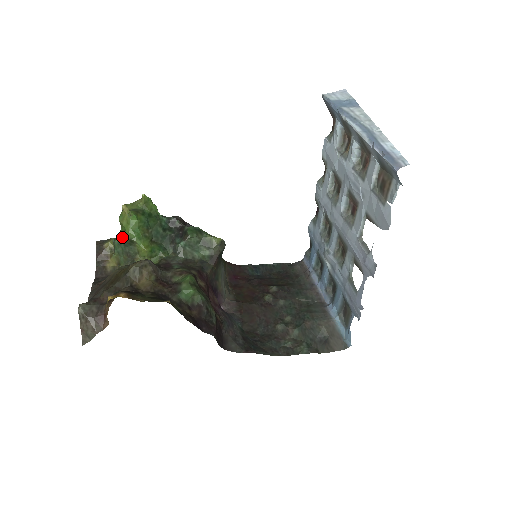
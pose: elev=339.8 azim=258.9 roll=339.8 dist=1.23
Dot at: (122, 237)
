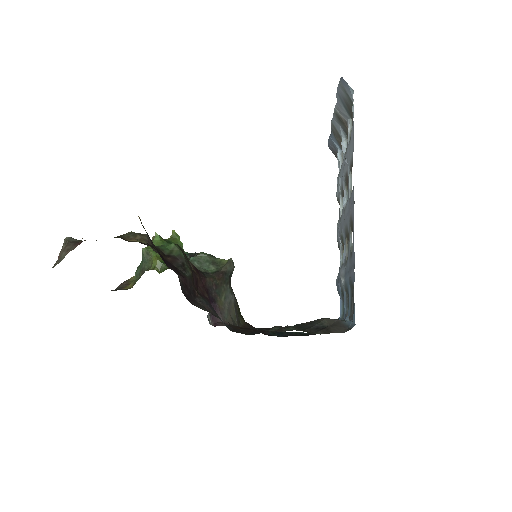
Dot at: occluded
